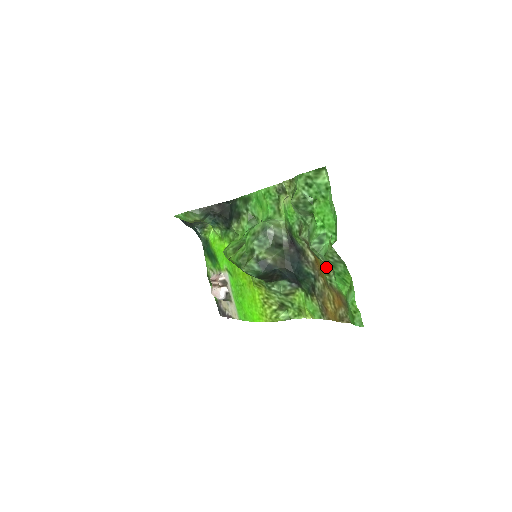
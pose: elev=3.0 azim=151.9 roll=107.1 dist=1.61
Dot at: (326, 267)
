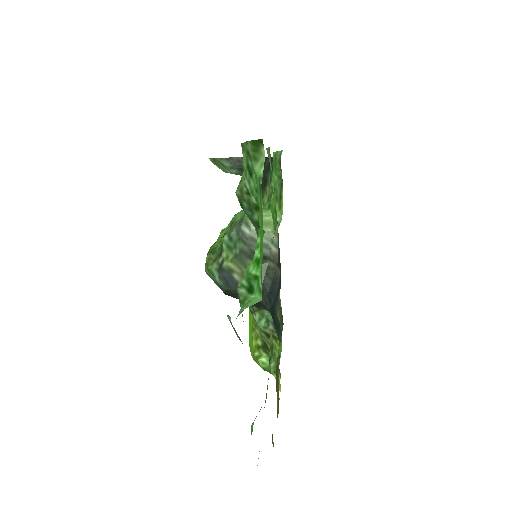
Dot at: occluded
